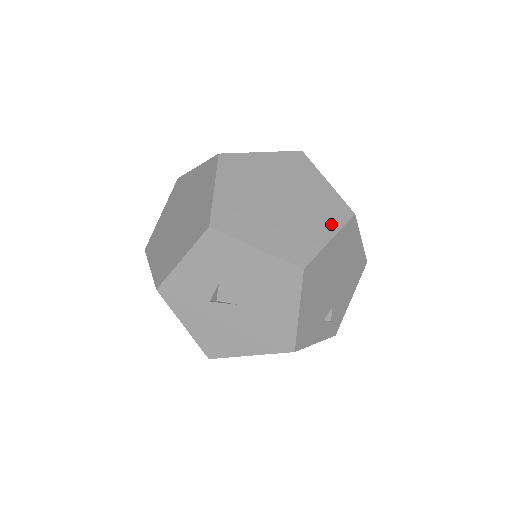
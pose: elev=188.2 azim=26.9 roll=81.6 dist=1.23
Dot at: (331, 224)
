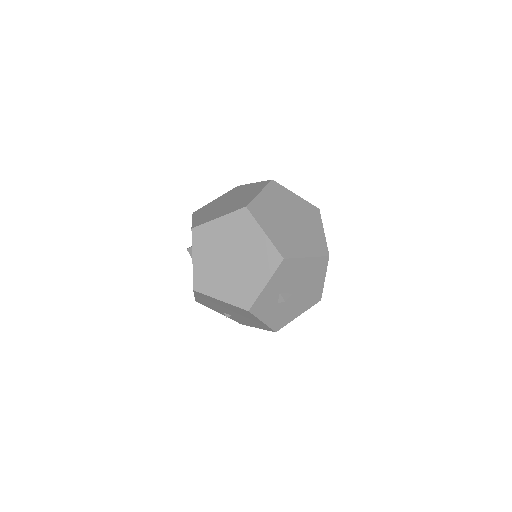
Dot at: (232, 297)
